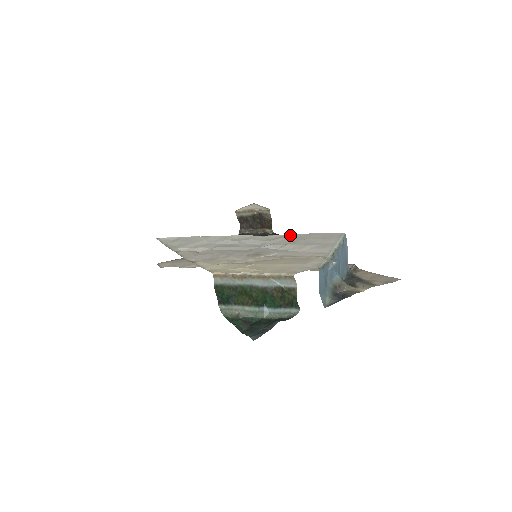
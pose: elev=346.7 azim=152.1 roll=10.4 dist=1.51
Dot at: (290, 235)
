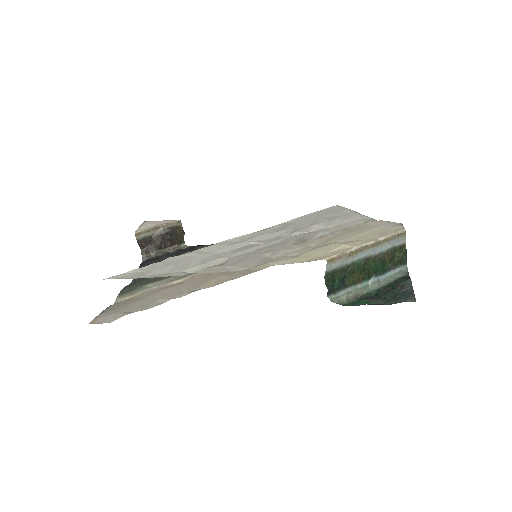
Dot at: (291, 221)
